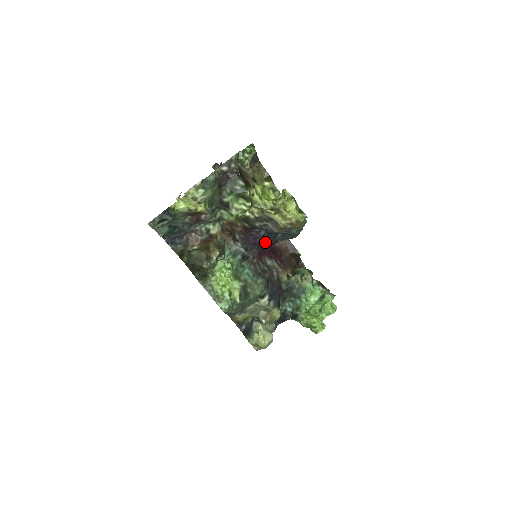
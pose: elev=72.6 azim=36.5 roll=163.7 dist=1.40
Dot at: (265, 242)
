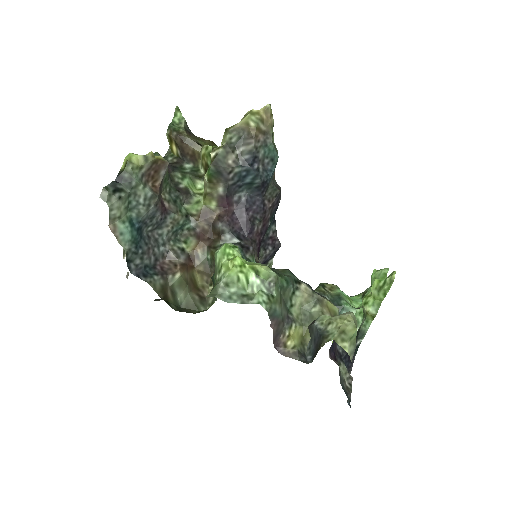
Dot at: (253, 216)
